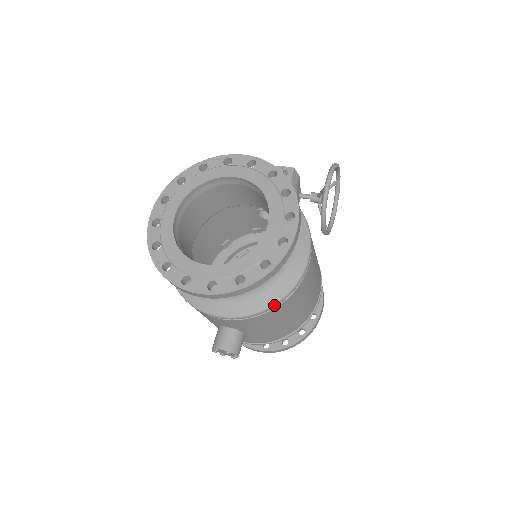
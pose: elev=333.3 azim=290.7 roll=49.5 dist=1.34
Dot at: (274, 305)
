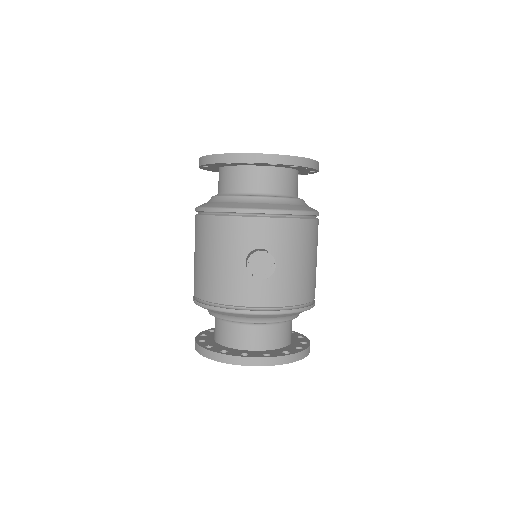
Dot at: (308, 212)
